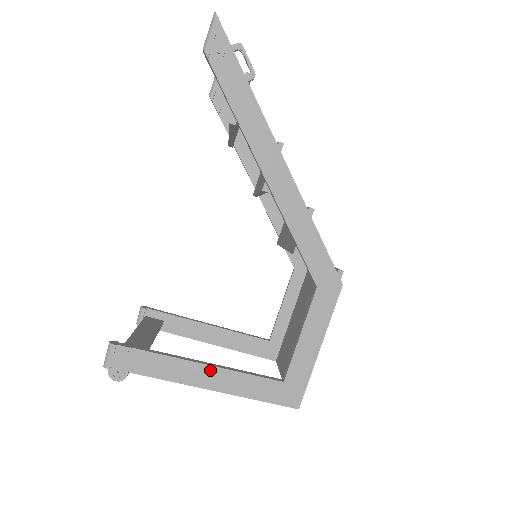
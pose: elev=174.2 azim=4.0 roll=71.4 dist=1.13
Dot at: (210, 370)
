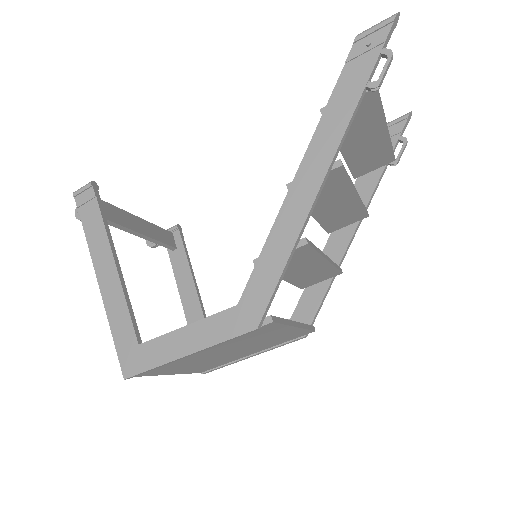
Dot at: (113, 271)
